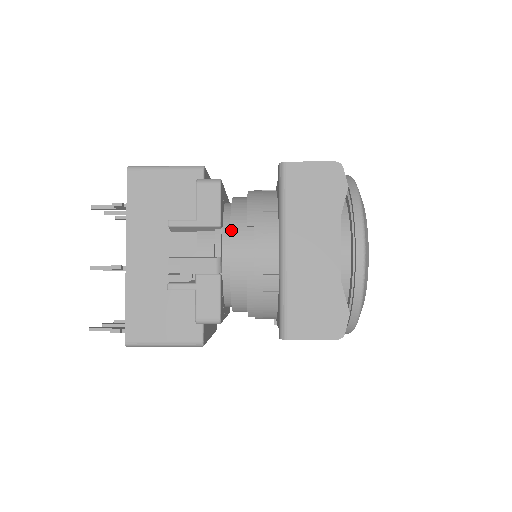
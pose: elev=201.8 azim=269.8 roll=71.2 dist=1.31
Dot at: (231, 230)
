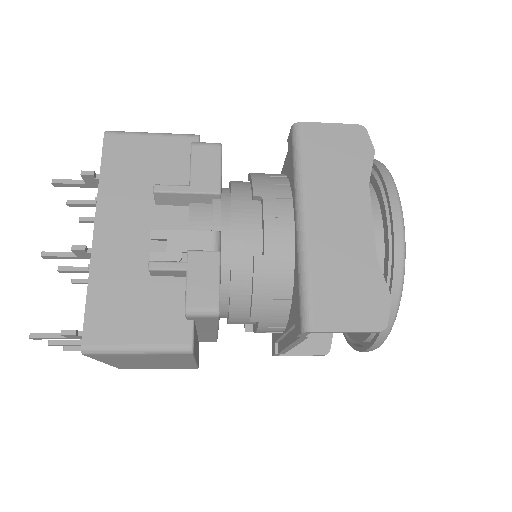
Dot at: (233, 203)
